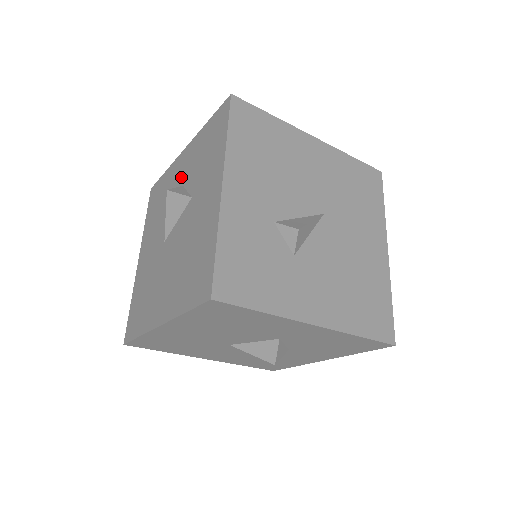
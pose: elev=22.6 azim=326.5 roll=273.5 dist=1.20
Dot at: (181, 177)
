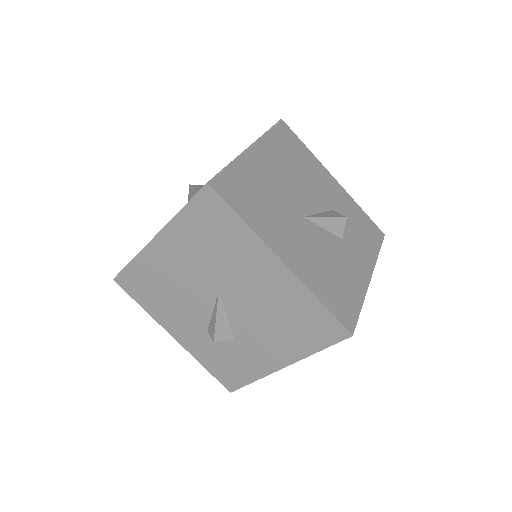
Dot at: occluded
